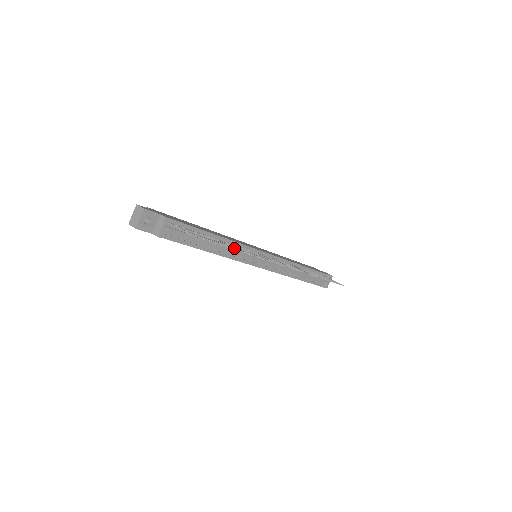
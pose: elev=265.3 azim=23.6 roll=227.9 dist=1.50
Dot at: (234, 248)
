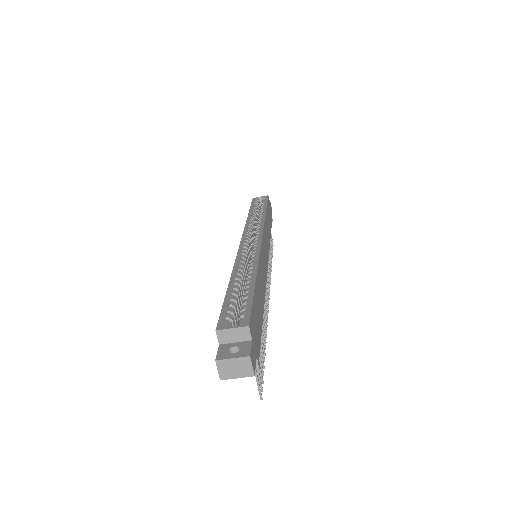
Dot at: occluded
